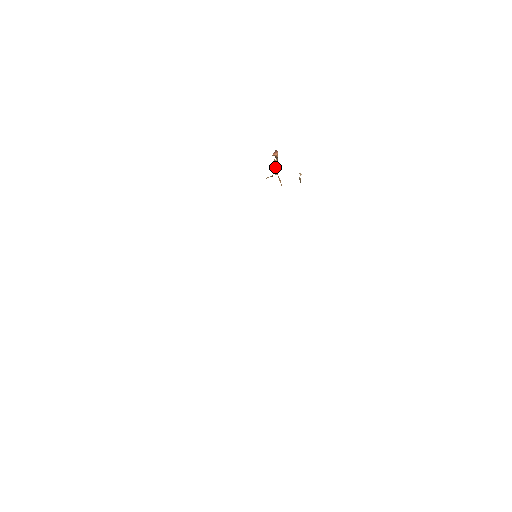
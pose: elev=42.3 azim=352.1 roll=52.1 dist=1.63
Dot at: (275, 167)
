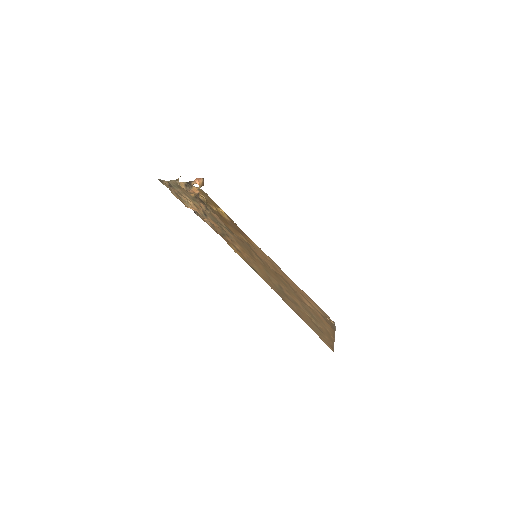
Dot at: (200, 187)
